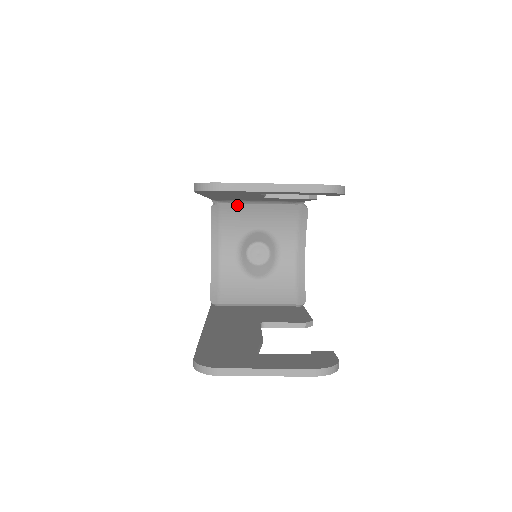
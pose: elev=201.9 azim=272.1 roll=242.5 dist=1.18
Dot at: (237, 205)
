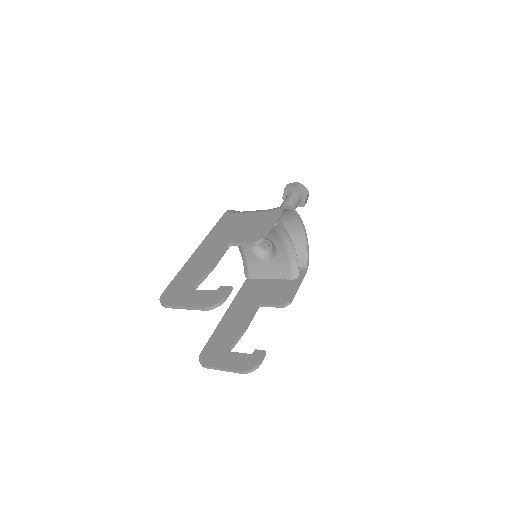
Dot at: occluded
